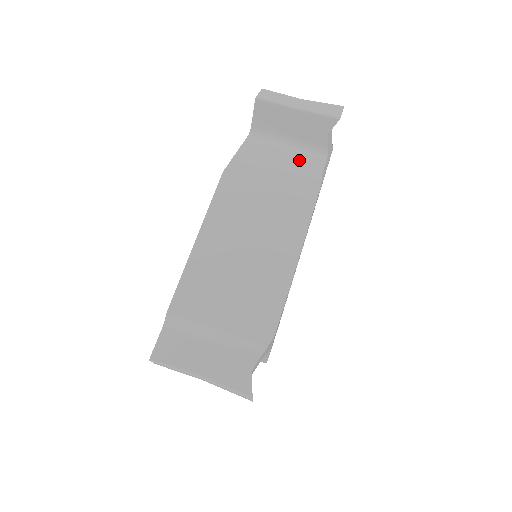
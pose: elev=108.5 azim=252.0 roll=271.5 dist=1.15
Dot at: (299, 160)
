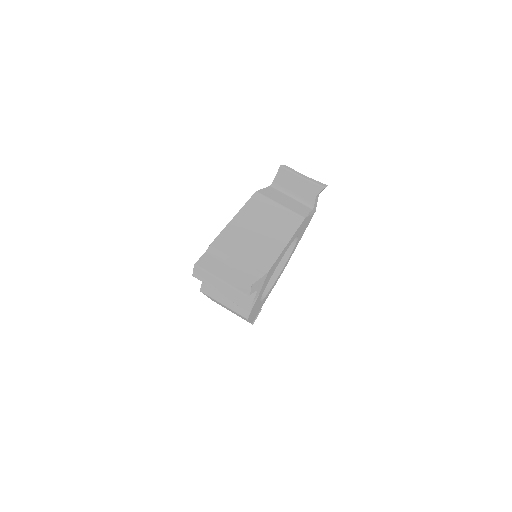
Dot at: (297, 204)
